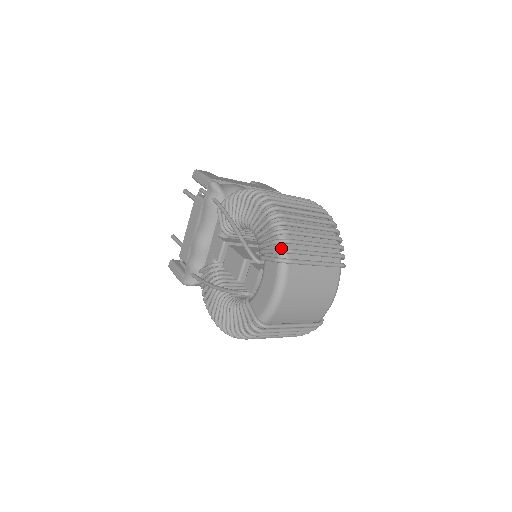
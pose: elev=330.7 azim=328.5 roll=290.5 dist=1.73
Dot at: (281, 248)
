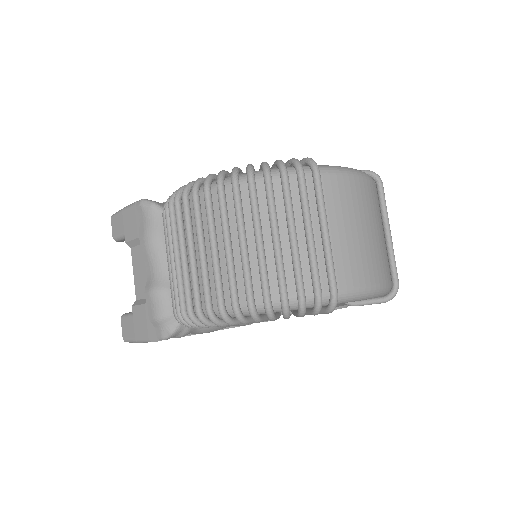
Dot at: occluded
